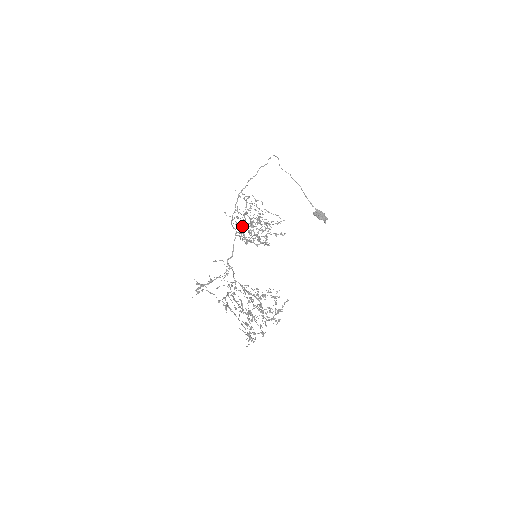
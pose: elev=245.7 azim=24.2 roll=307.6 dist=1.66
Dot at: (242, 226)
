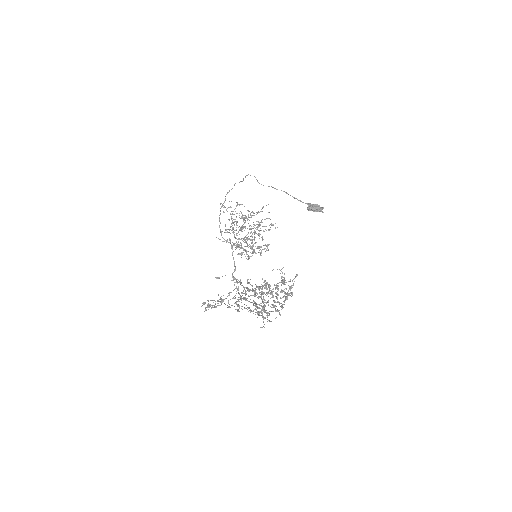
Dot at: occluded
